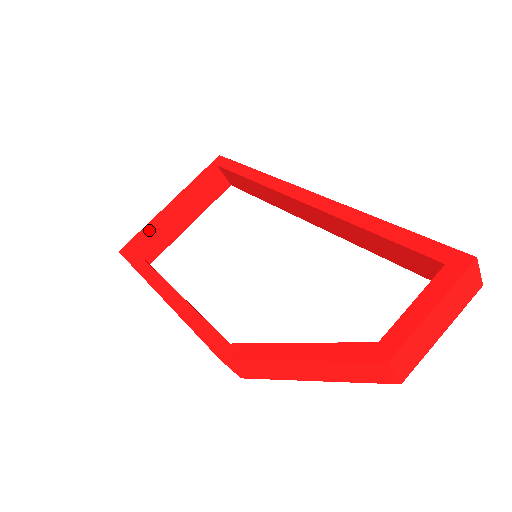
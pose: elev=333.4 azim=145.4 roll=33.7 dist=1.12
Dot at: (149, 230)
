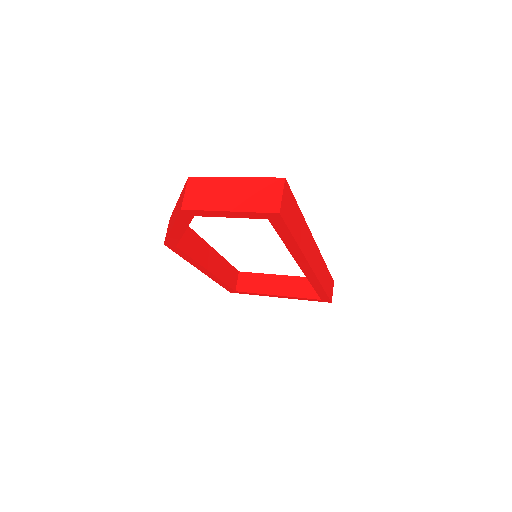
Dot at: (255, 273)
